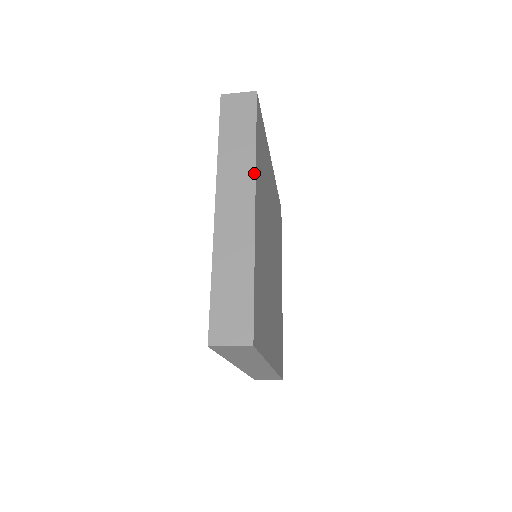
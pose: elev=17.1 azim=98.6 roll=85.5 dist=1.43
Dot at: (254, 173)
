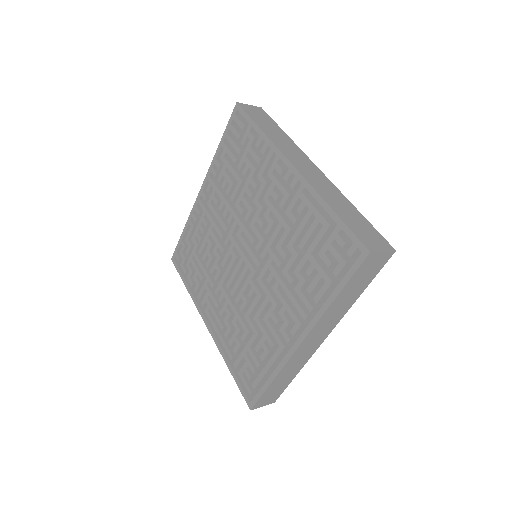
Dot at: occluded
